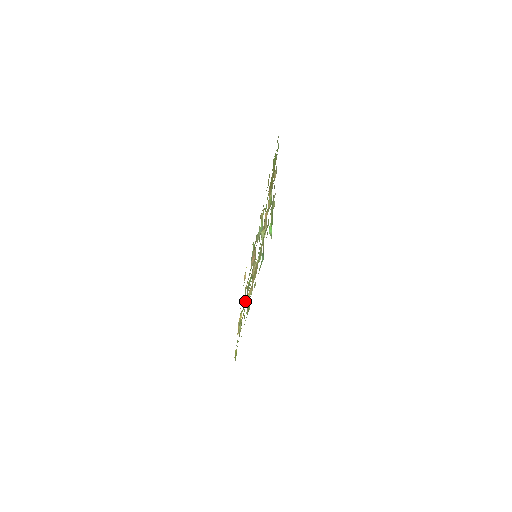
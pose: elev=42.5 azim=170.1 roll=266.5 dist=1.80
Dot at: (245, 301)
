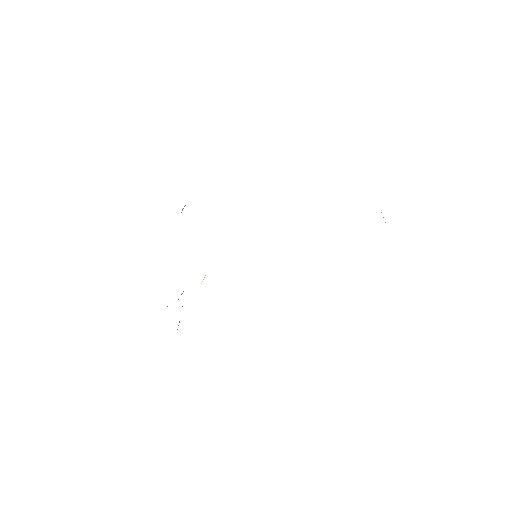
Dot at: occluded
